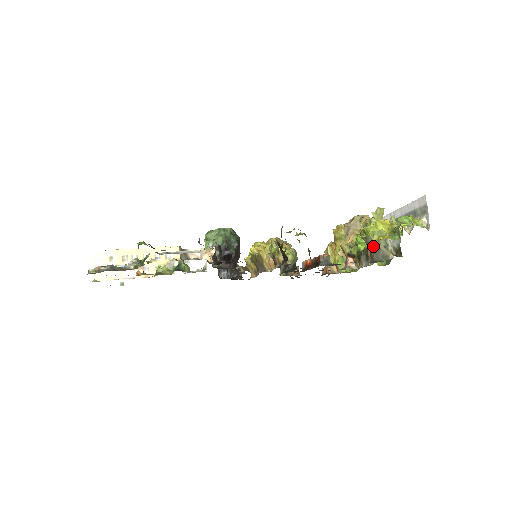
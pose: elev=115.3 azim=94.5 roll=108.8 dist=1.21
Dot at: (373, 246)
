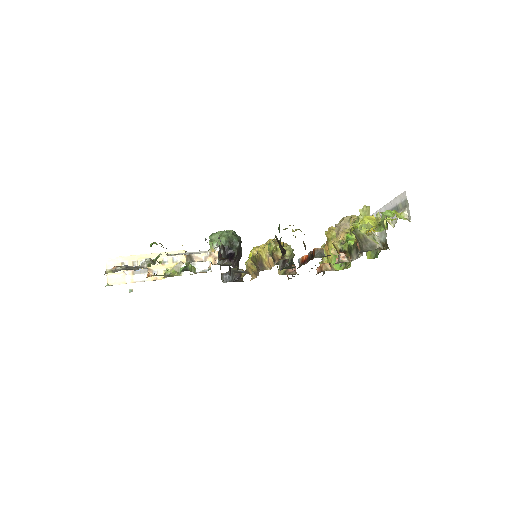
Dot at: (361, 238)
